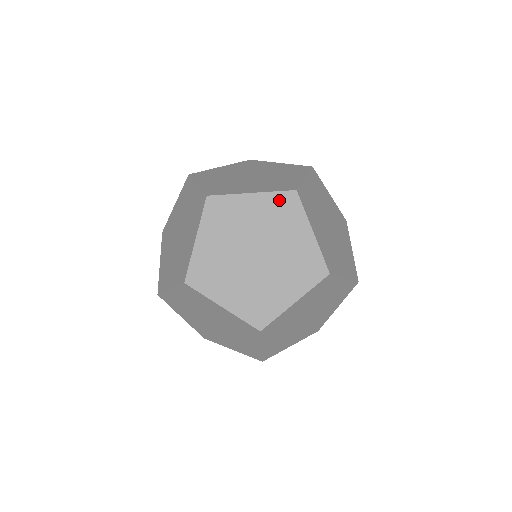
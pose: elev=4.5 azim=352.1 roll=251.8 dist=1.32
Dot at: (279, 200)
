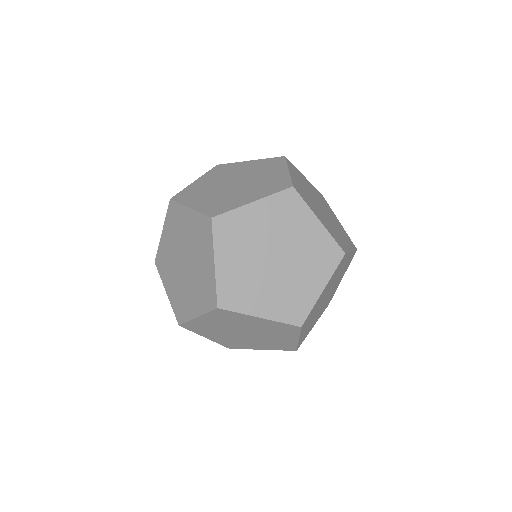
Dot at: (337, 270)
